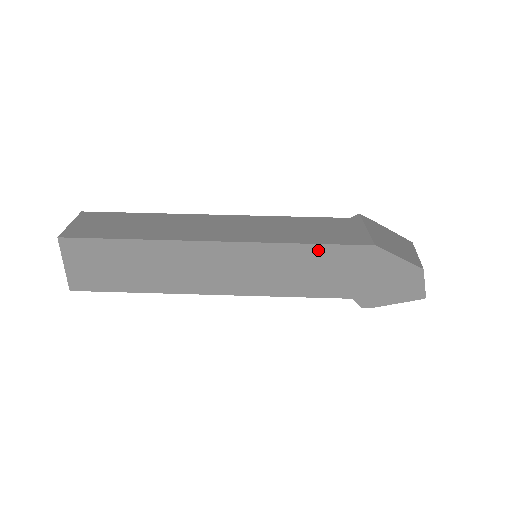
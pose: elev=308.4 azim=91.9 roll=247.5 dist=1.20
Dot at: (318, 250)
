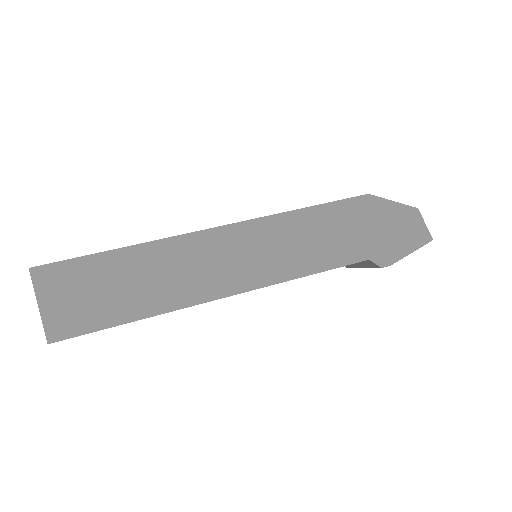
Dot at: (320, 212)
